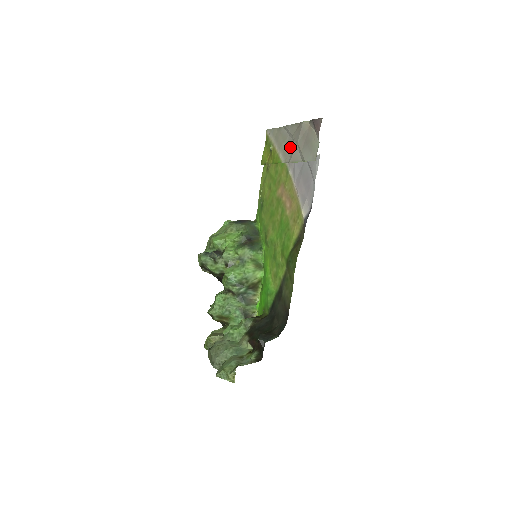
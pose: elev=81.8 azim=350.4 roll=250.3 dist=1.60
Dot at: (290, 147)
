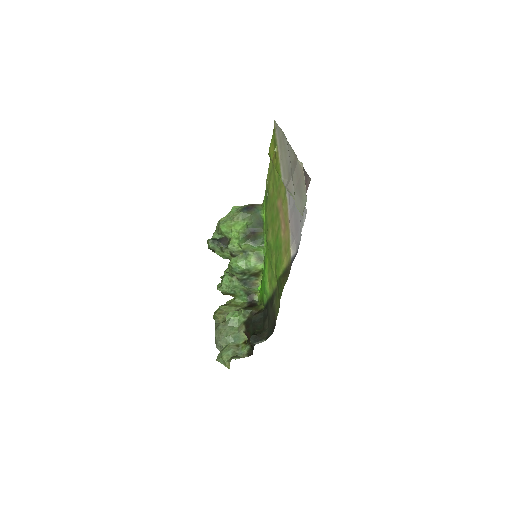
Dot at: (288, 170)
